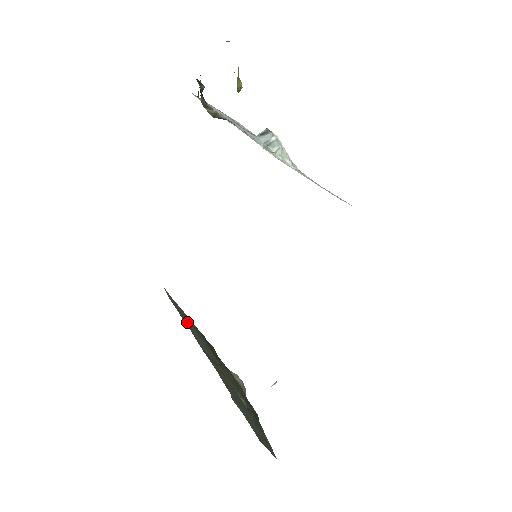
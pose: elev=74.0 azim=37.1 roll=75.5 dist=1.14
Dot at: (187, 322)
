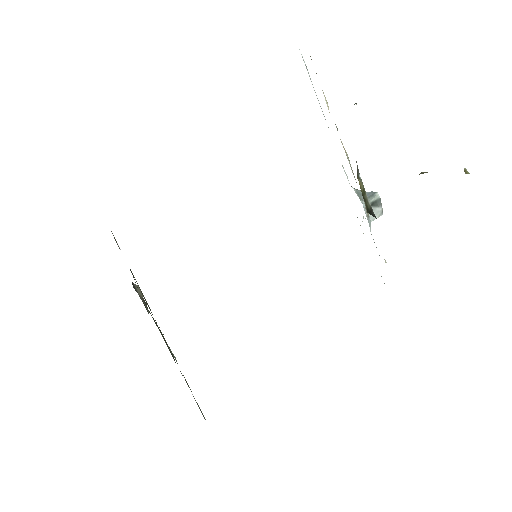
Dot at: (131, 271)
